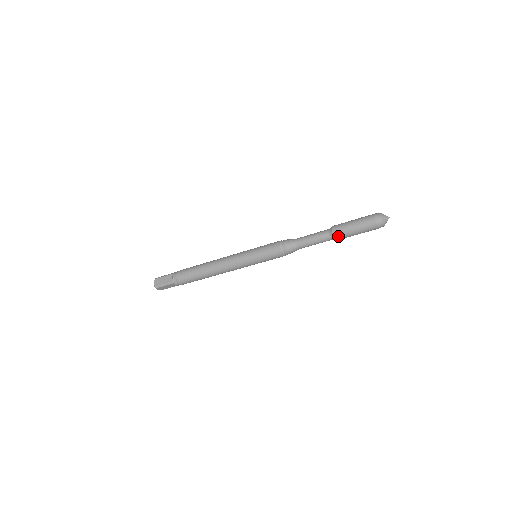
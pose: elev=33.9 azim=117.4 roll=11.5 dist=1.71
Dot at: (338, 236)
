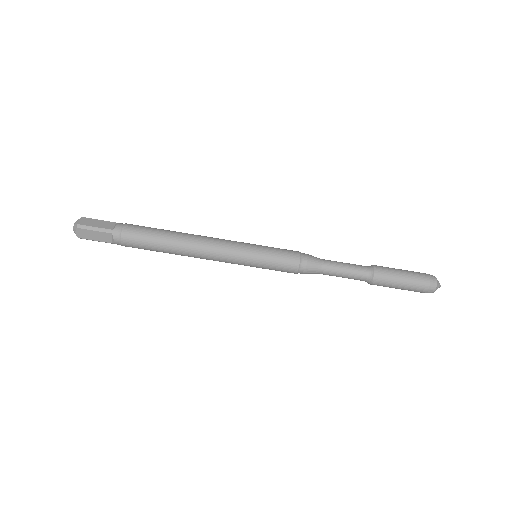
Dot at: (379, 277)
